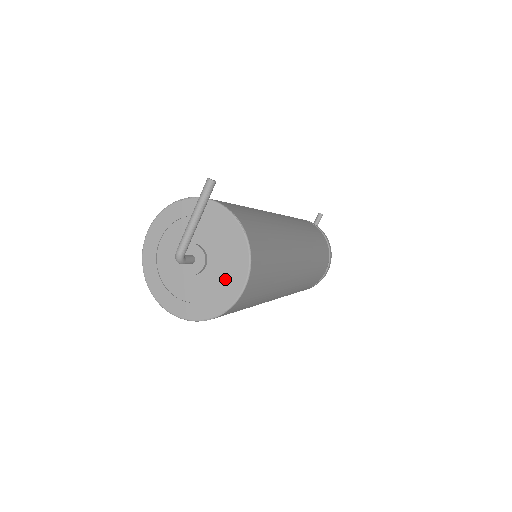
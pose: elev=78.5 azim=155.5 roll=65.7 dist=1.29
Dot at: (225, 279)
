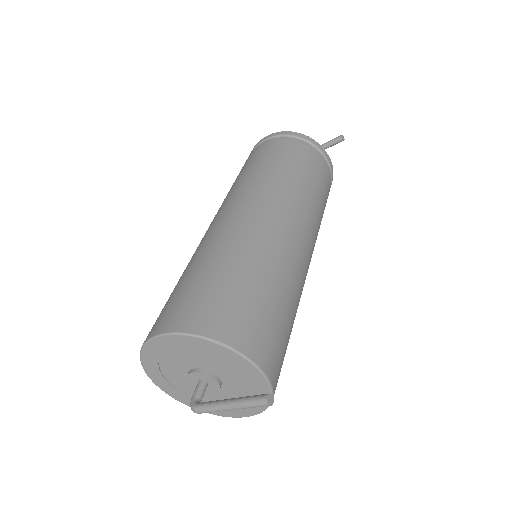
Dot at: occluded
